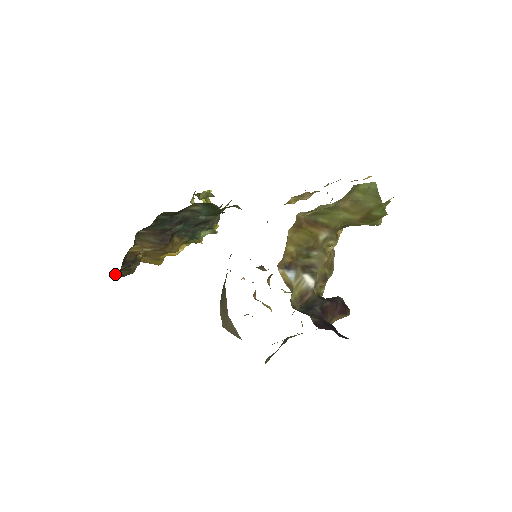
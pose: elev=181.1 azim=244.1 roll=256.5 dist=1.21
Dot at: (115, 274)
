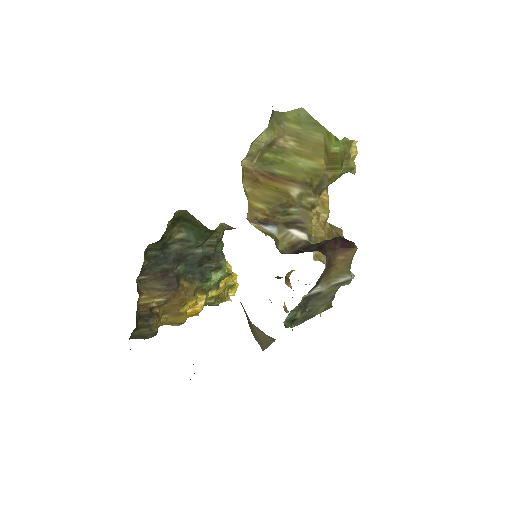
Dot at: (137, 334)
